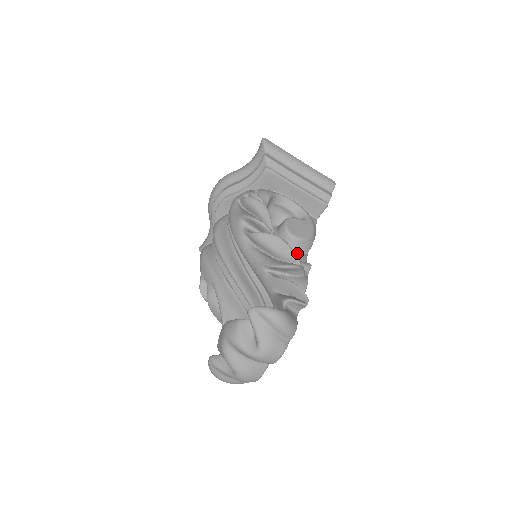
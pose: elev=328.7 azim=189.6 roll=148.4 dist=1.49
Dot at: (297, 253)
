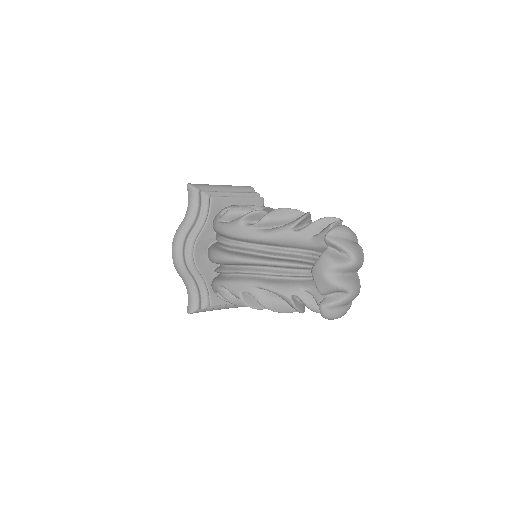
Dot at: occluded
